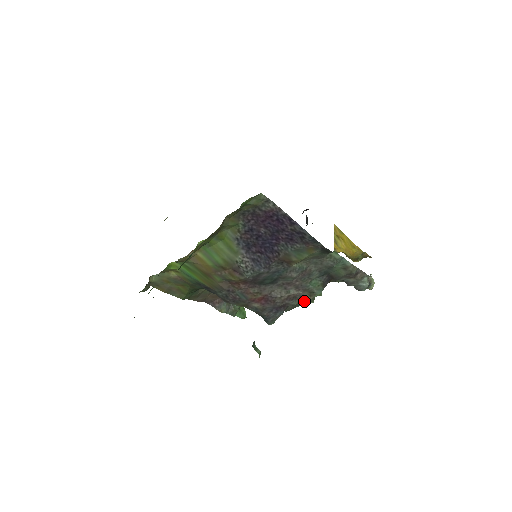
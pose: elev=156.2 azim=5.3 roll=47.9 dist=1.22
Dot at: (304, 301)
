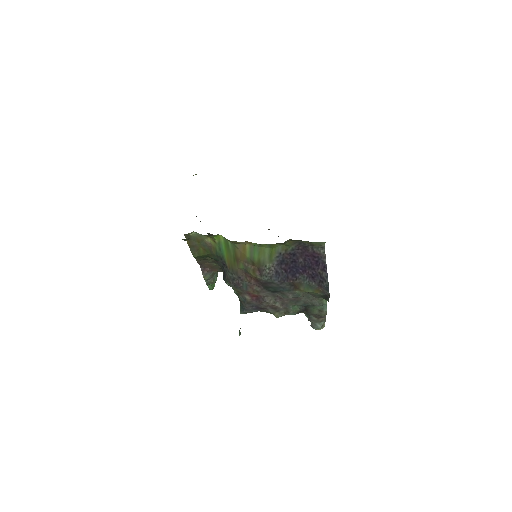
Dot at: (278, 314)
